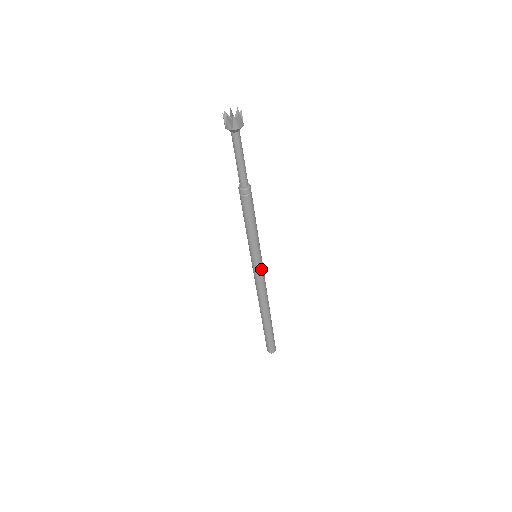
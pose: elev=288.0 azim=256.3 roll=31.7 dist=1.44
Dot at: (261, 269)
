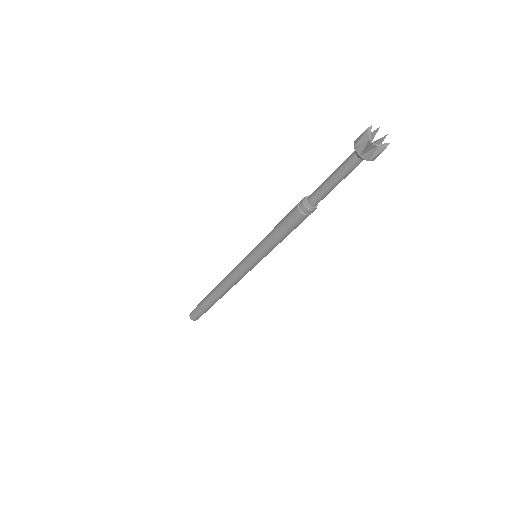
Dot at: (250, 269)
